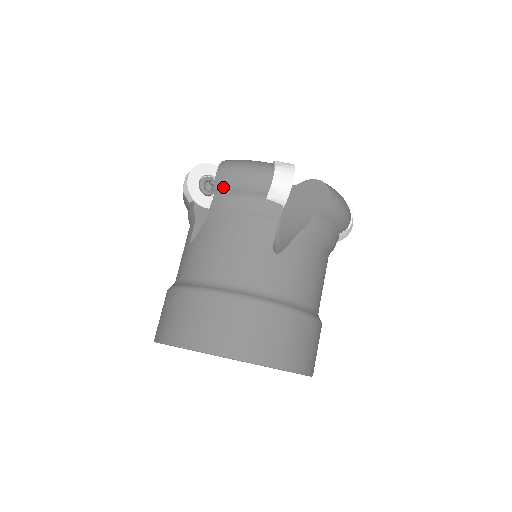
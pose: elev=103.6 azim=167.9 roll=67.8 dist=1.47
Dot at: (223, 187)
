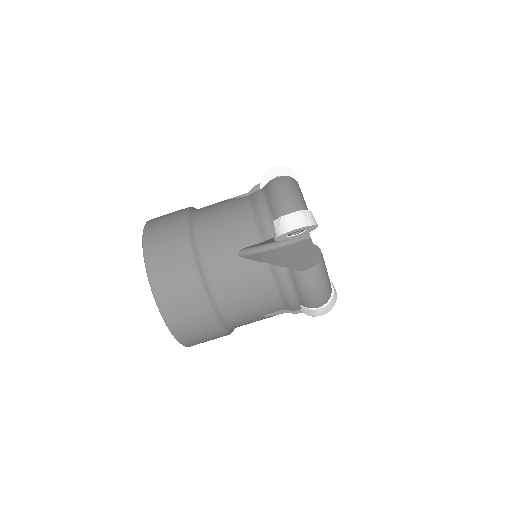
Dot at: (268, 188)
